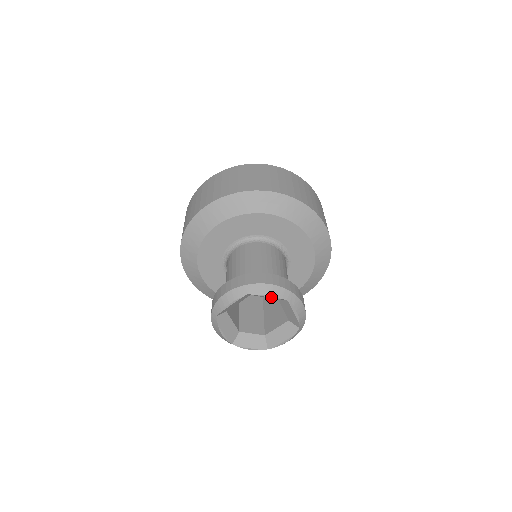
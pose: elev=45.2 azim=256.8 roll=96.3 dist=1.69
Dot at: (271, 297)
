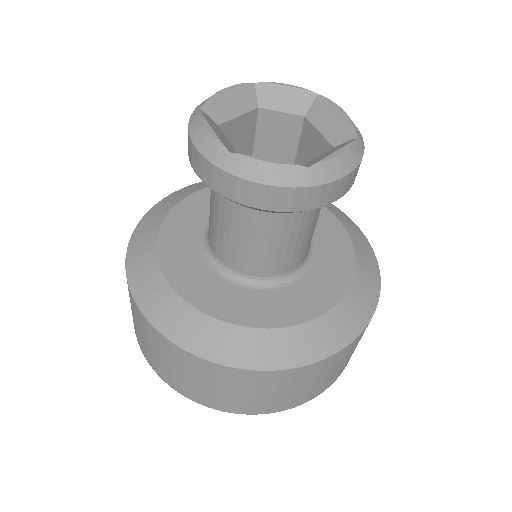
Dot at: (292, 87)
